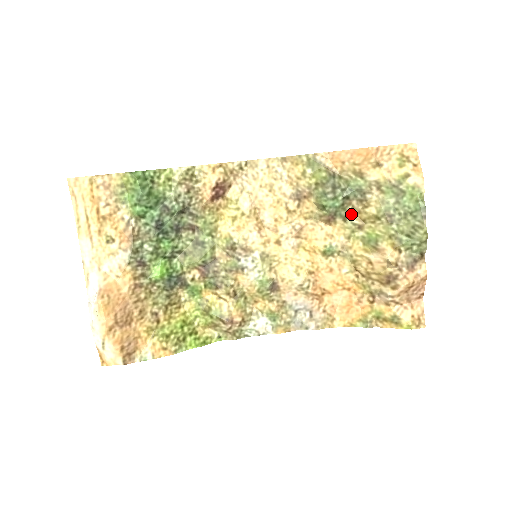
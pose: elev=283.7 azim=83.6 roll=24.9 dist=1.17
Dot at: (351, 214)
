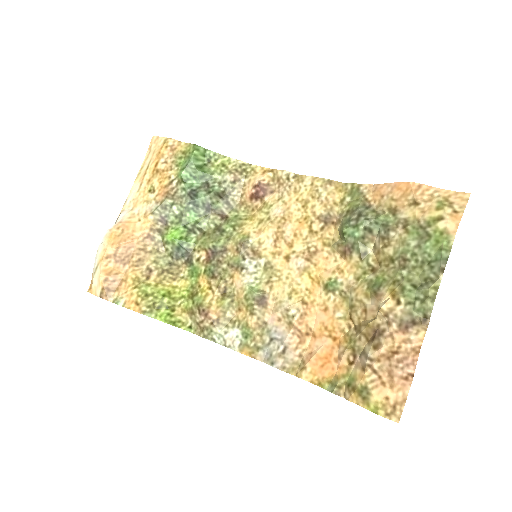
Dot at: (371, 254)
